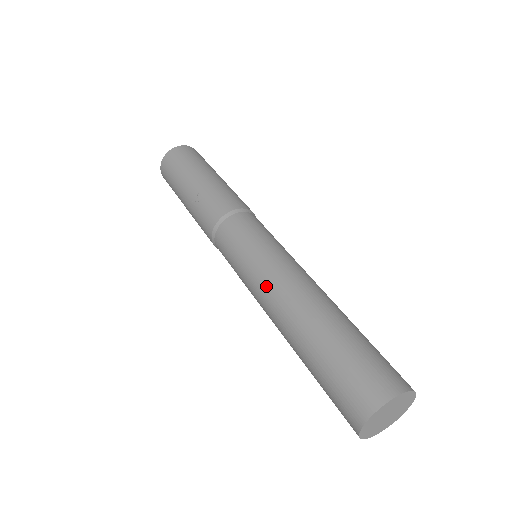
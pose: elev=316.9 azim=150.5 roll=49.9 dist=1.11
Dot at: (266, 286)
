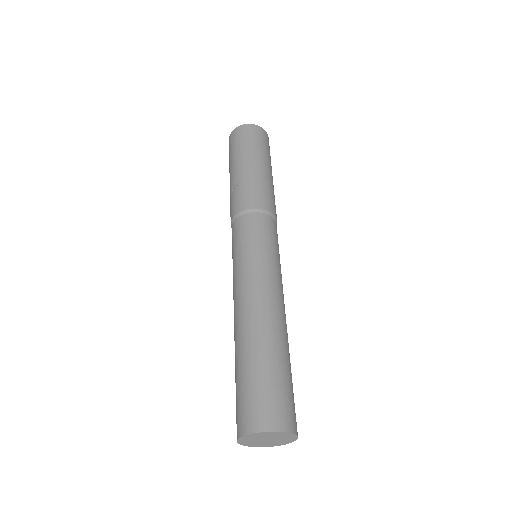
Dot at: (241, 289)
